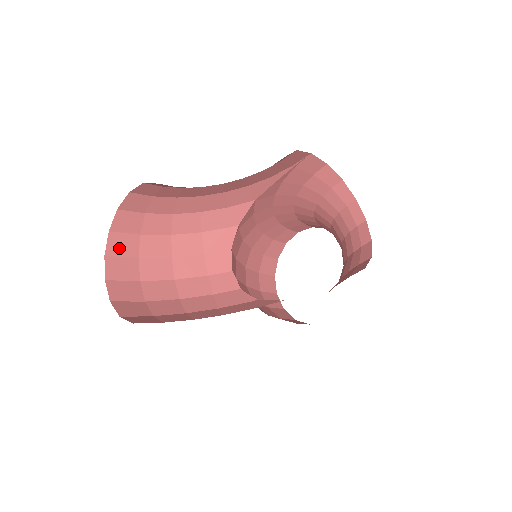
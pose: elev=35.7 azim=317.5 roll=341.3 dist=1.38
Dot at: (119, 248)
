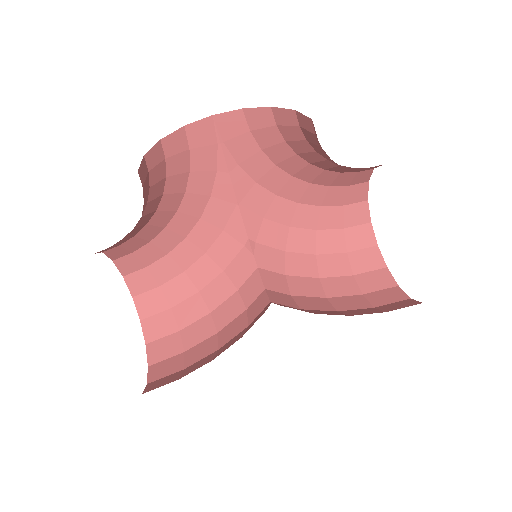
Dot at: (156, 331)
